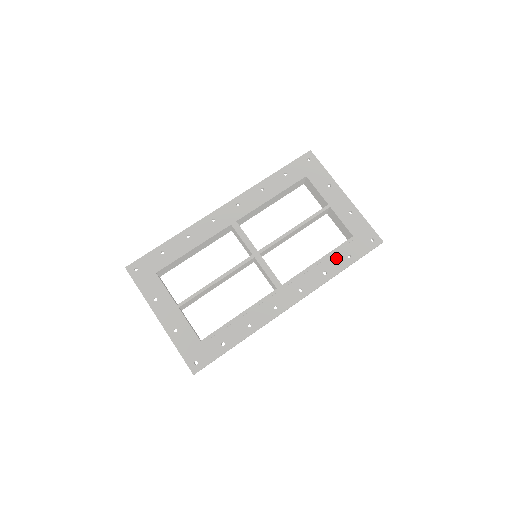
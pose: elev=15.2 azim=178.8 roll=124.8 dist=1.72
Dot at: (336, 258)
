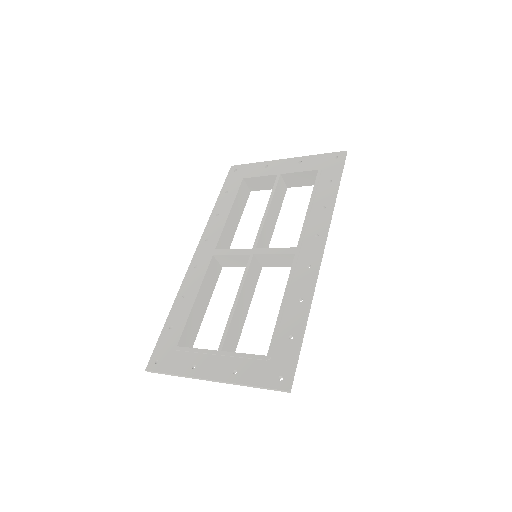
Dot at: (321, 192)
